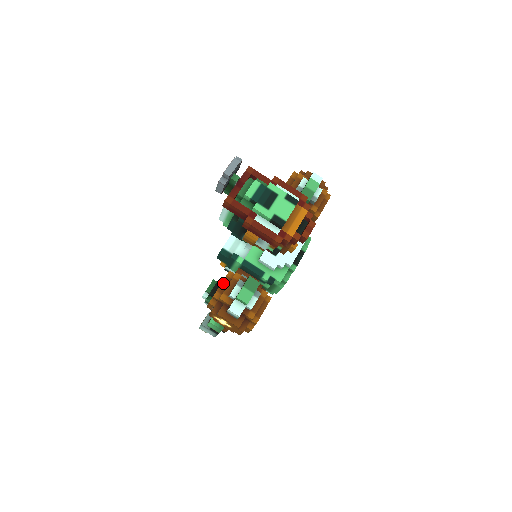
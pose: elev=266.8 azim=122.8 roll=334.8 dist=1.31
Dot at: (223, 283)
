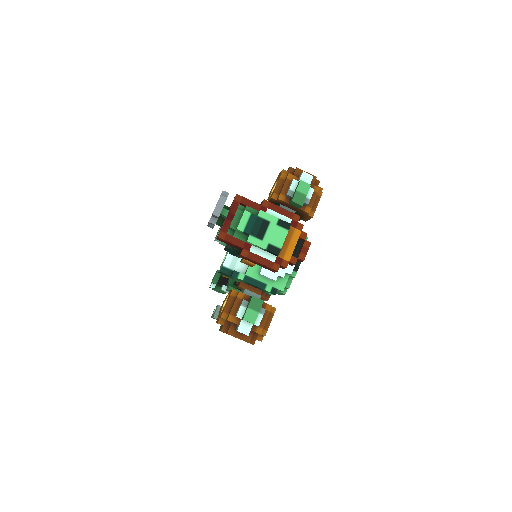
Dot at: (228, 303)
